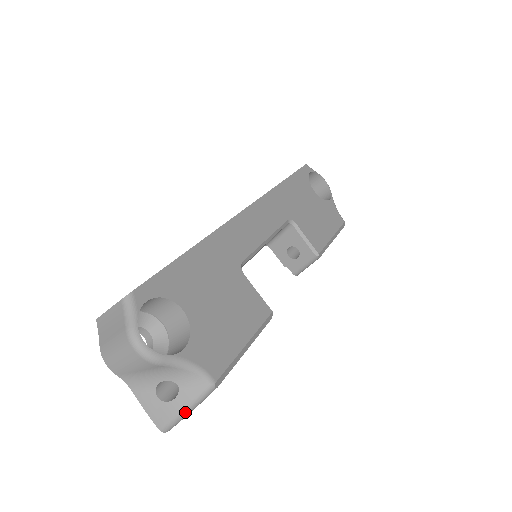
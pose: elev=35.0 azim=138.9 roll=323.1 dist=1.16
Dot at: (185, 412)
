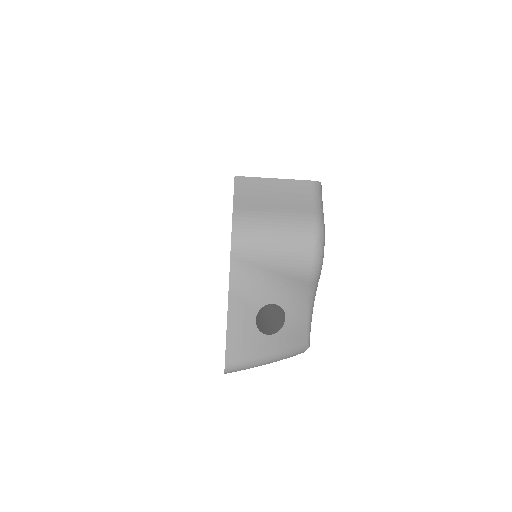
Dot at: (270, 359)
